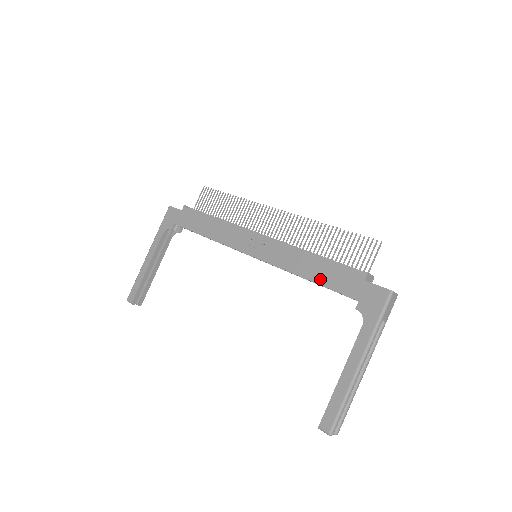
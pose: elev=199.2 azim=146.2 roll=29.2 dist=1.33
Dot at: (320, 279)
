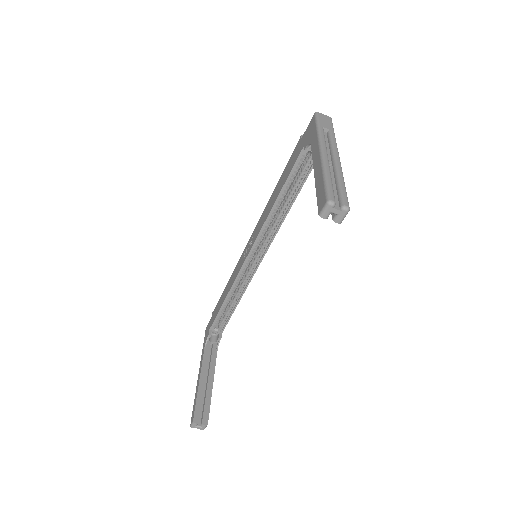
Dot at: (282, 184)
